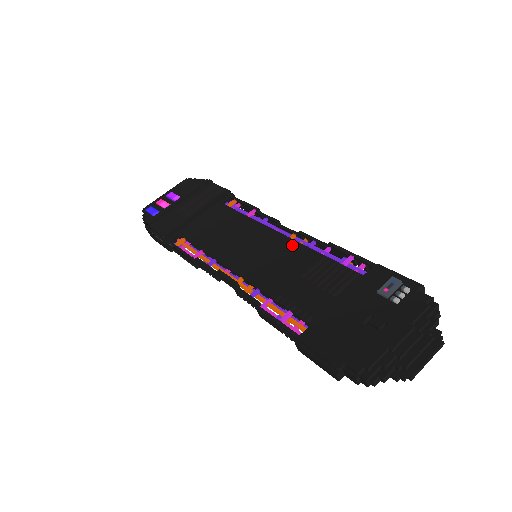
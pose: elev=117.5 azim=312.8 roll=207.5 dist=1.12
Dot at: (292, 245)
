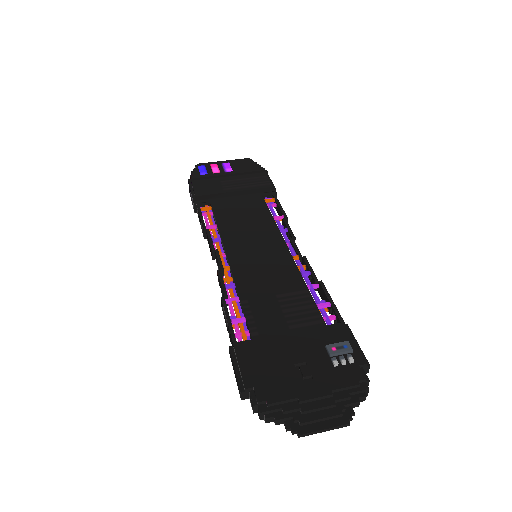
Dot at: (289, 264)
